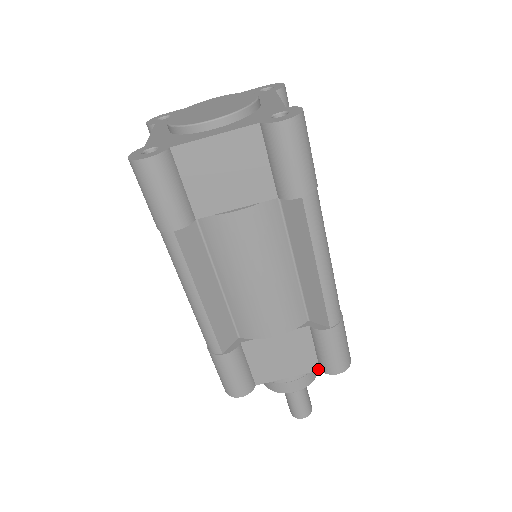
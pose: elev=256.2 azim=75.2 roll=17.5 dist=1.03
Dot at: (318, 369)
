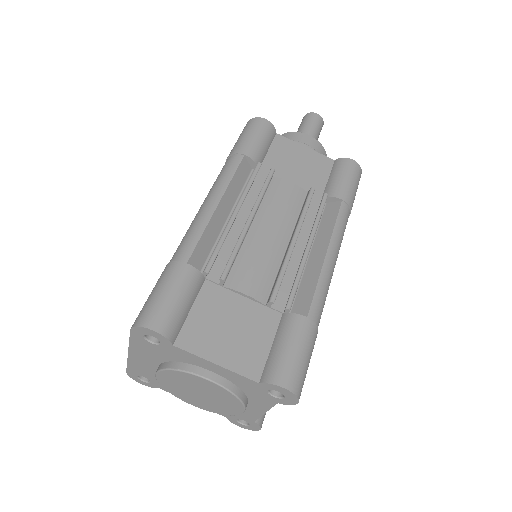
Dot at: occluded
